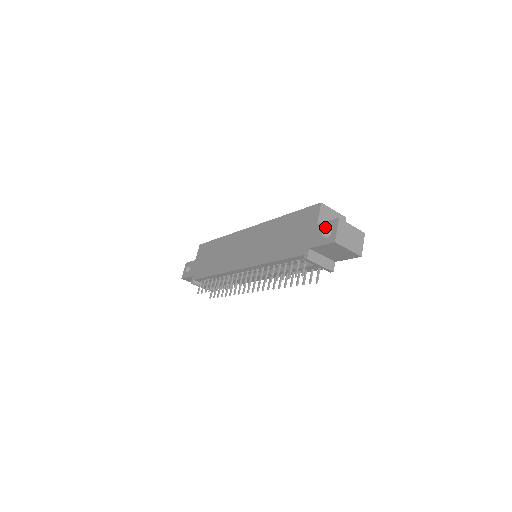
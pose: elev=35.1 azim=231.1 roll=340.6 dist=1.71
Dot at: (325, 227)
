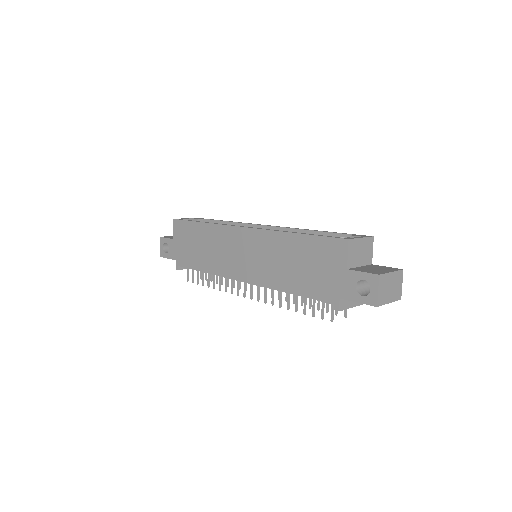
Dot at: (360, 279)
